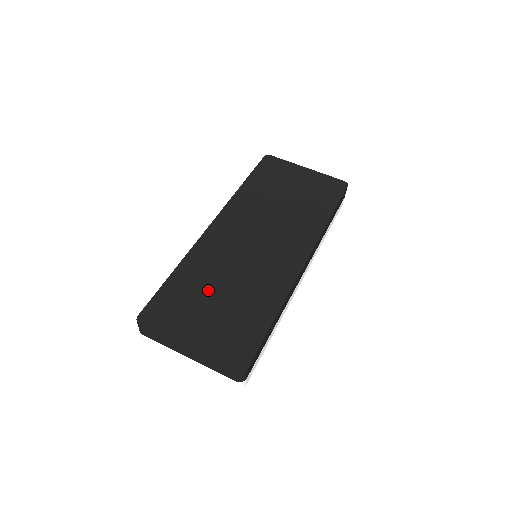
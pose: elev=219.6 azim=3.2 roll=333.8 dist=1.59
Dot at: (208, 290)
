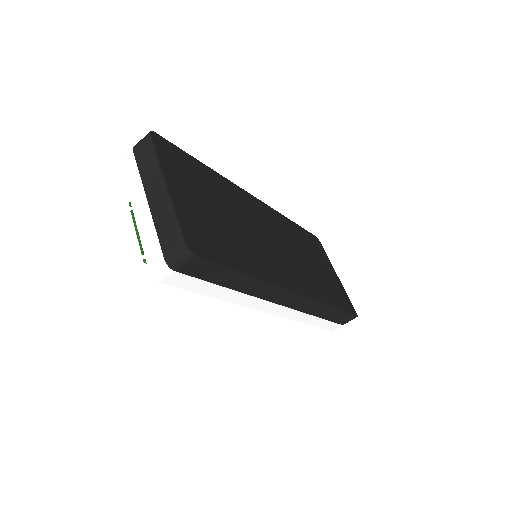
Dot at: (218, 200)
